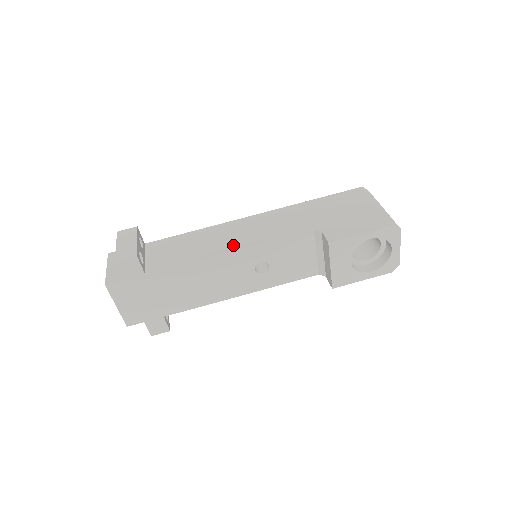
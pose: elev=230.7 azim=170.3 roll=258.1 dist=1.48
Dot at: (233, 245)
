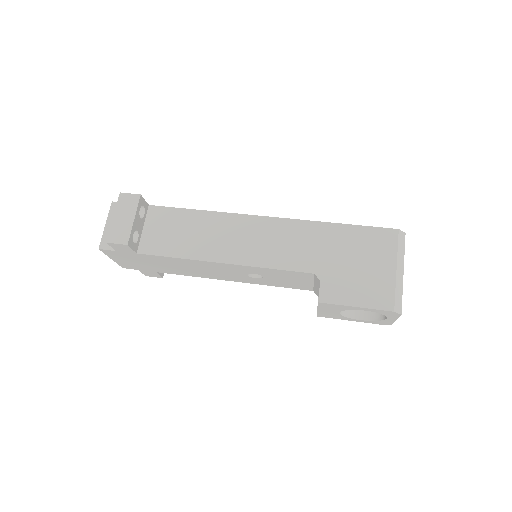
Dot at: (229, 255)
